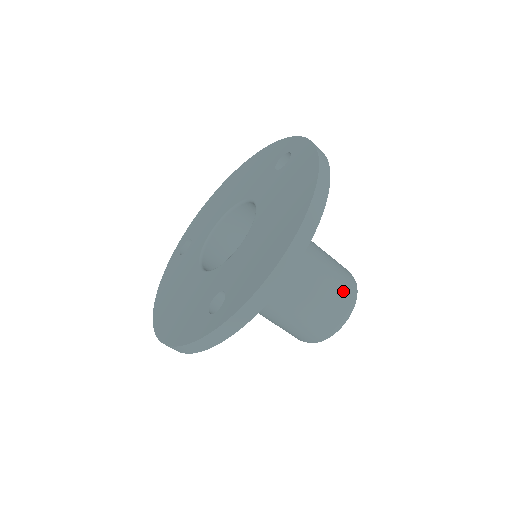
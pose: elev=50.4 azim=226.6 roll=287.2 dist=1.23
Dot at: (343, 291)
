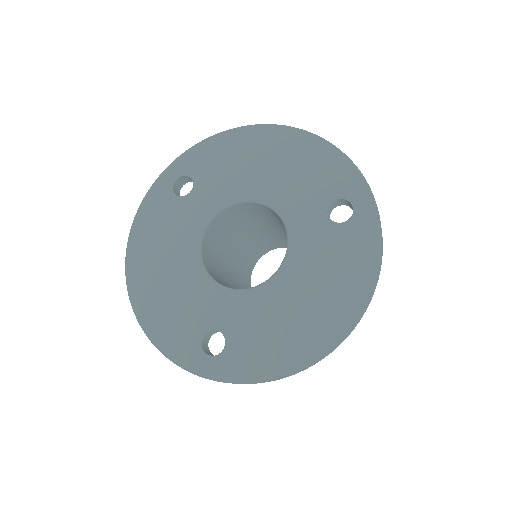
Dot at: occluded
